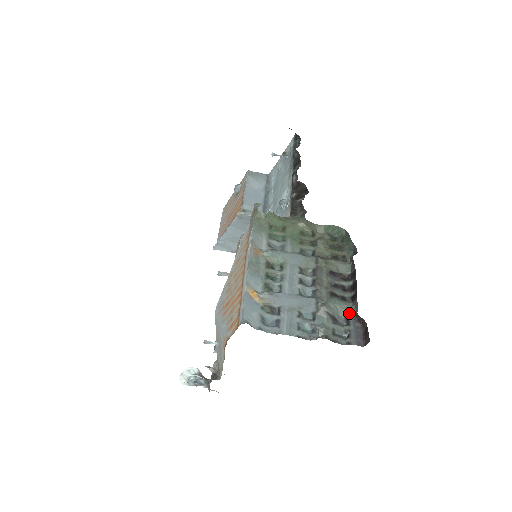
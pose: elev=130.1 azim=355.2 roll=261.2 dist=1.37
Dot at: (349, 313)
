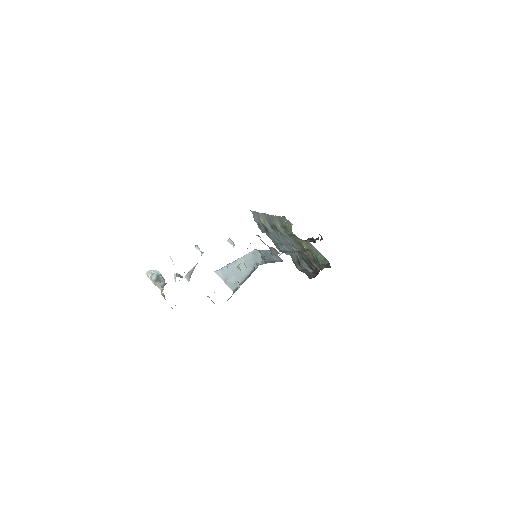
Dot at: (309, 270)
